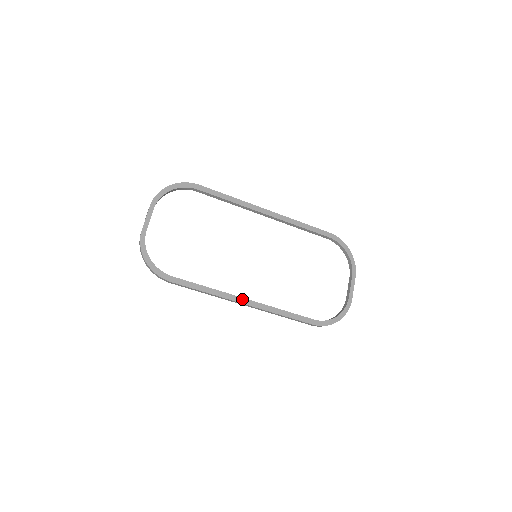
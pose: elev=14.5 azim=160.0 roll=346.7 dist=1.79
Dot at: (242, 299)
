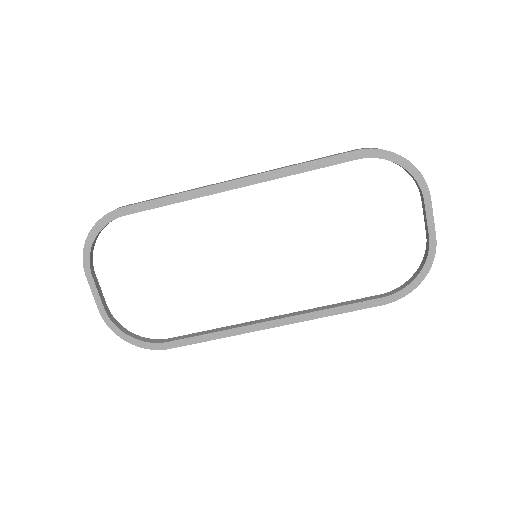
Dot at: (266, 323)
